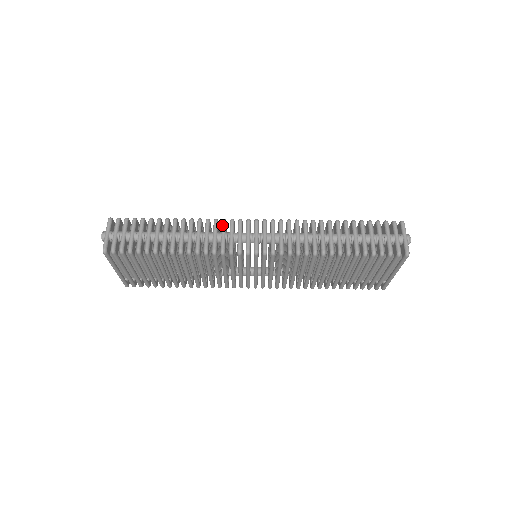
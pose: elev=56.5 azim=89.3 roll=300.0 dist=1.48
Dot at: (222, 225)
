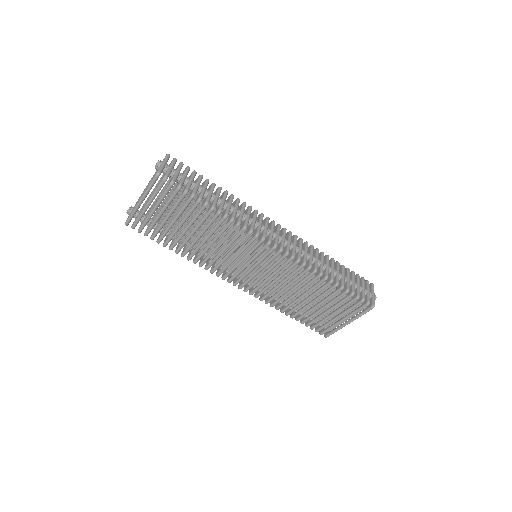
Dot at: (255, 213)
